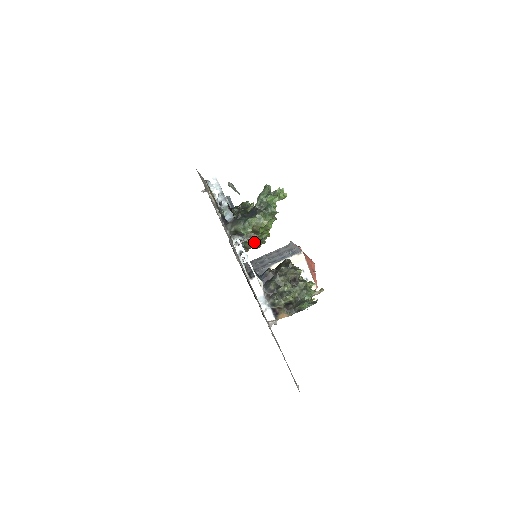
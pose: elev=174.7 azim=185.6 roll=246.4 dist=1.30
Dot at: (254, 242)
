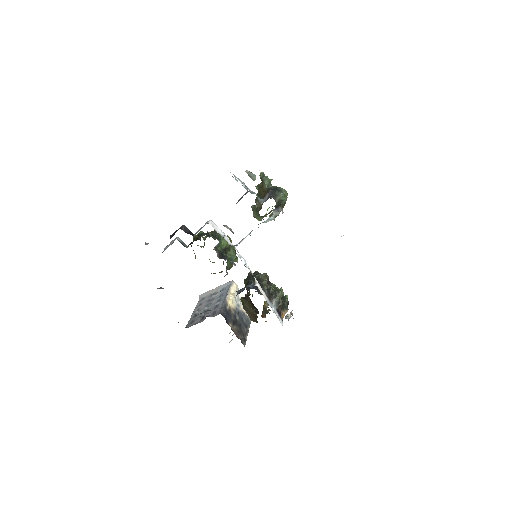
Dot at: (234, 257)
